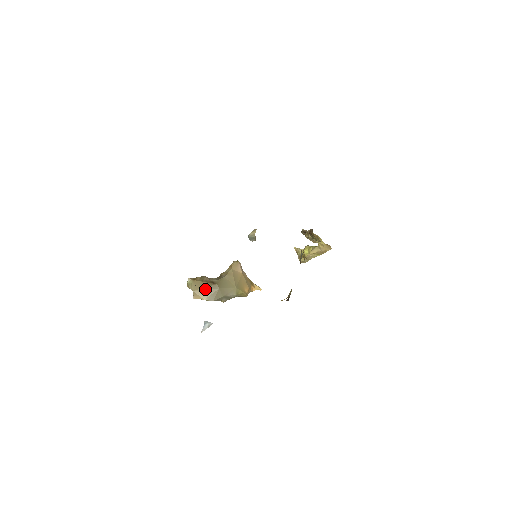
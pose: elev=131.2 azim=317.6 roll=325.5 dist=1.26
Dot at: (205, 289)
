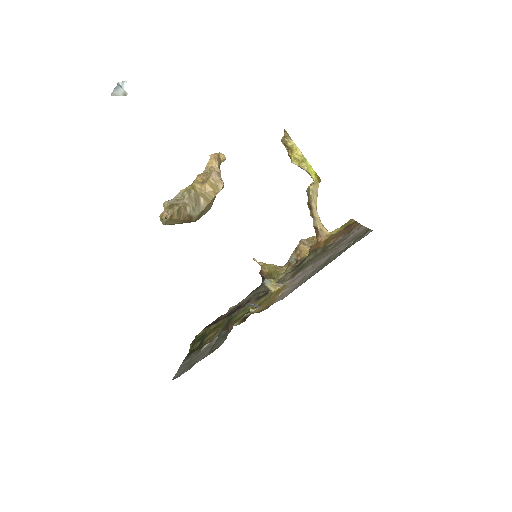
Dot at: (180, 223)
